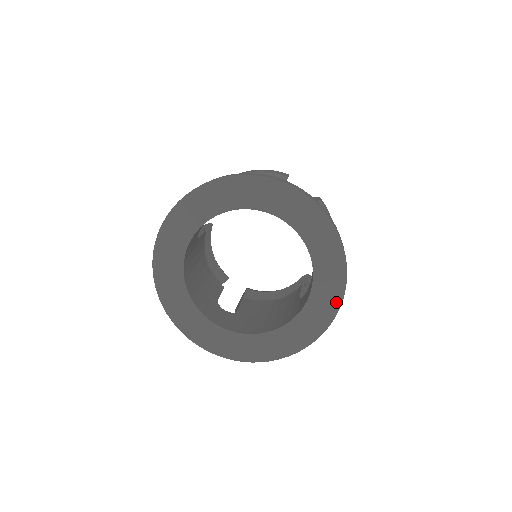
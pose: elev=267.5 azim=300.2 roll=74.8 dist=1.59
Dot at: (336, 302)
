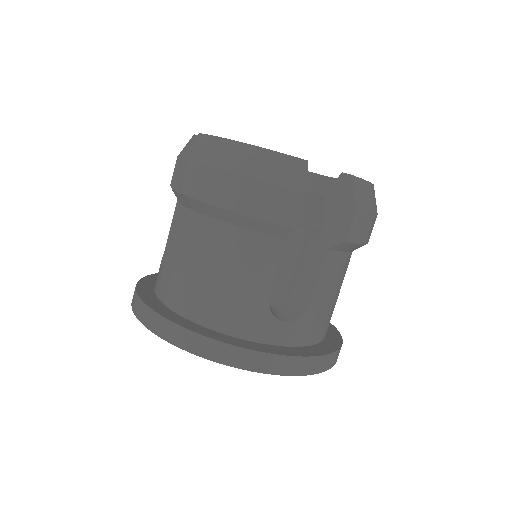
Dot at: occluded
